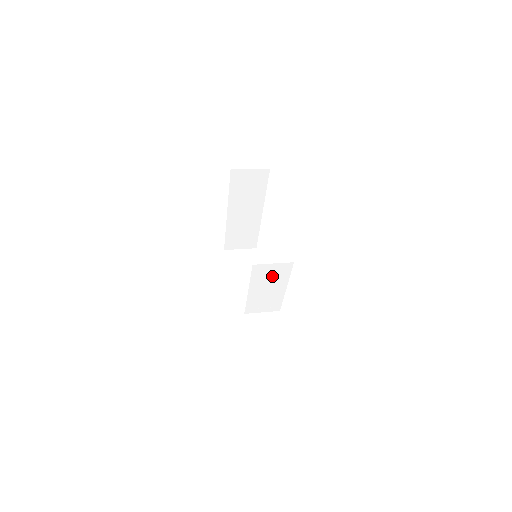
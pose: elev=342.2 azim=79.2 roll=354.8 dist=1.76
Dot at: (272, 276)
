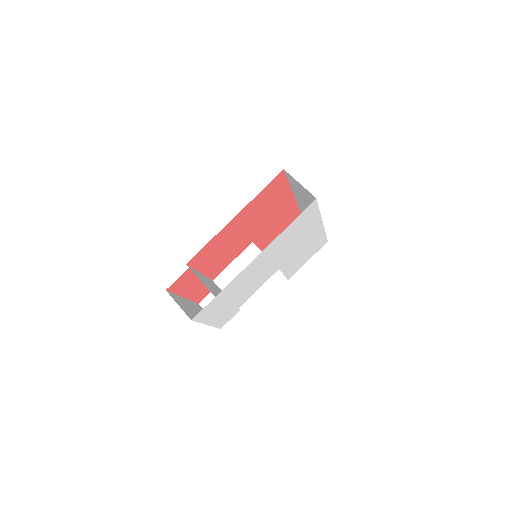
Dot at: occluded
